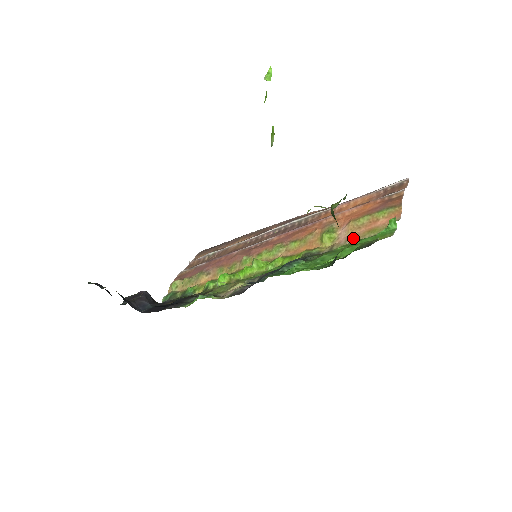
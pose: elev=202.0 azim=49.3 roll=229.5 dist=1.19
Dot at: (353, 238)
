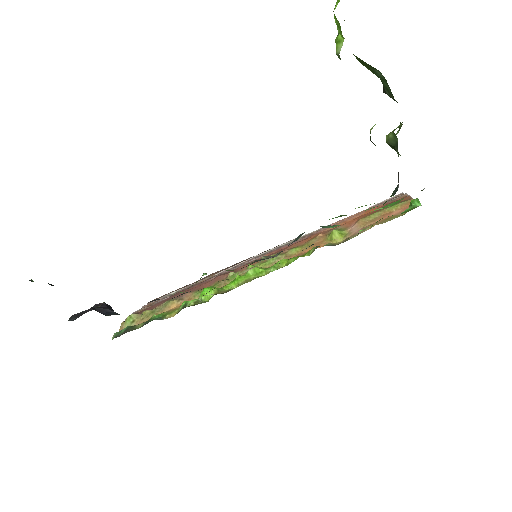
Dot at: occluded
